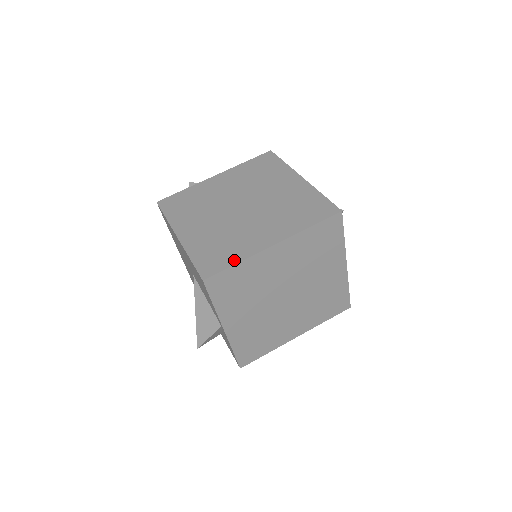
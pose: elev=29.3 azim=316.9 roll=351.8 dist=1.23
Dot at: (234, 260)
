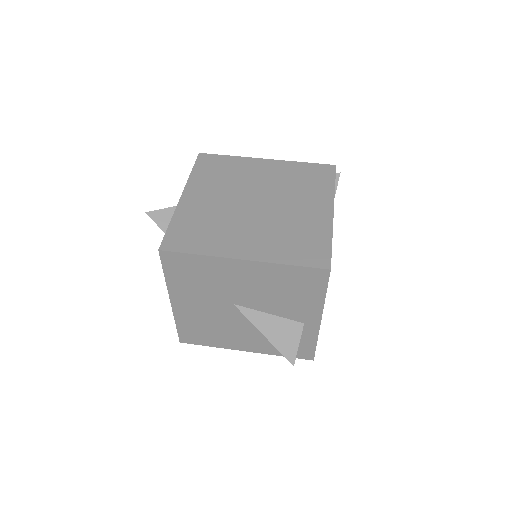
Dot at: occluded
